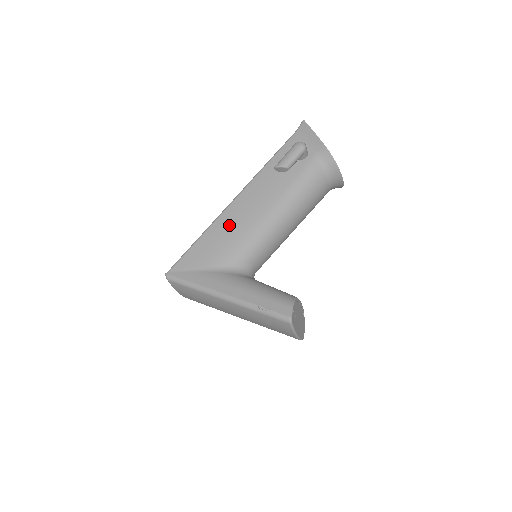
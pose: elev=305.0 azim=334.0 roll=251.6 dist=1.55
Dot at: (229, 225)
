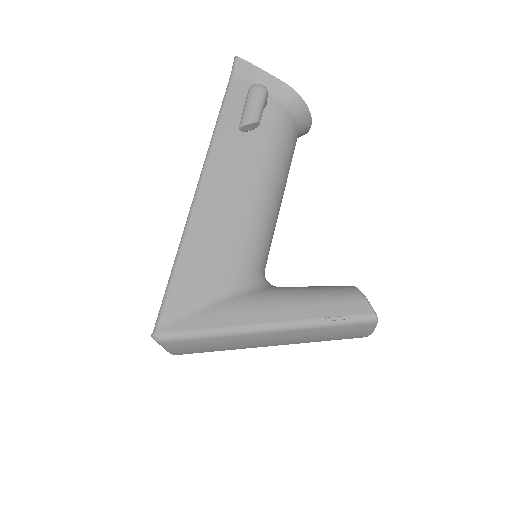
Dot at: (212, 226)
